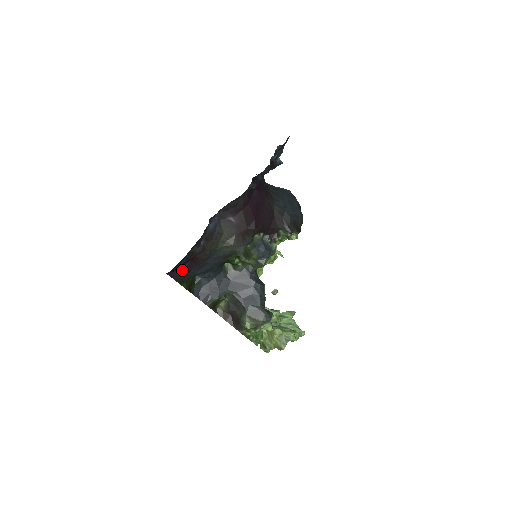
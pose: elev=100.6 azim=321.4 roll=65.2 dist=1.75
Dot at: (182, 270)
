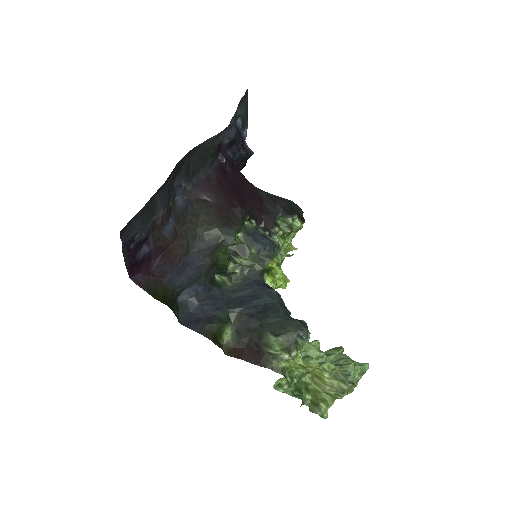
Dot at: (152, 274)
